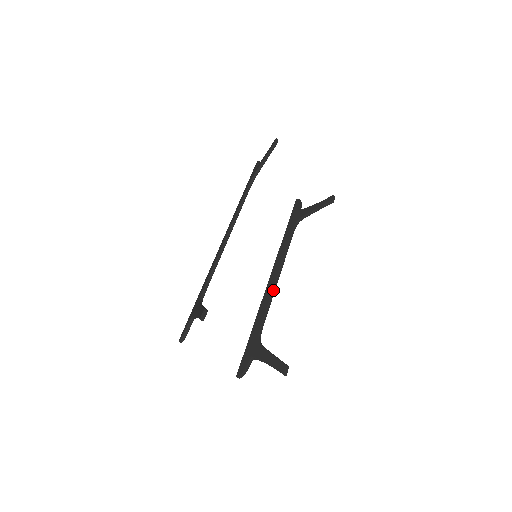
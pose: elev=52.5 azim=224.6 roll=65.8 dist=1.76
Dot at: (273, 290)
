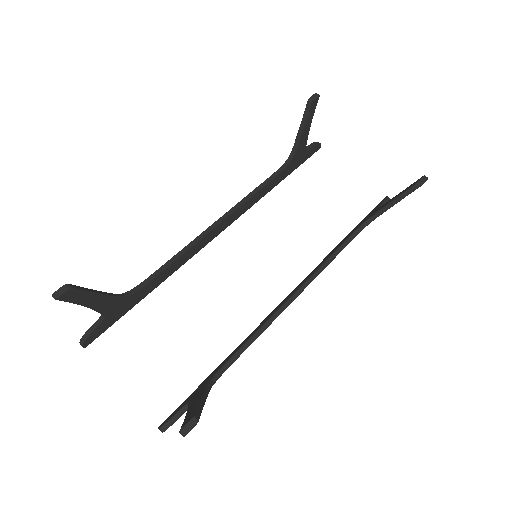
Dot at: (275, 312)
